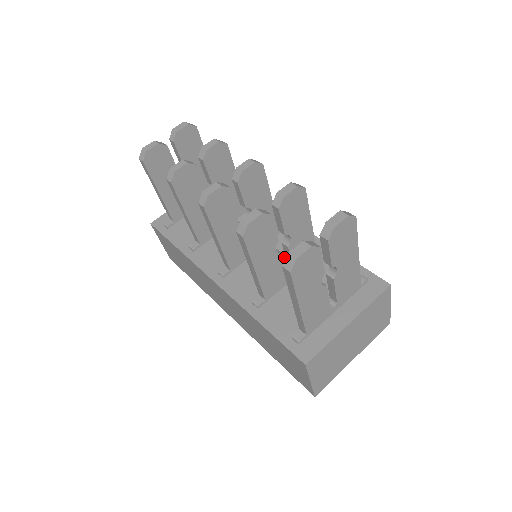
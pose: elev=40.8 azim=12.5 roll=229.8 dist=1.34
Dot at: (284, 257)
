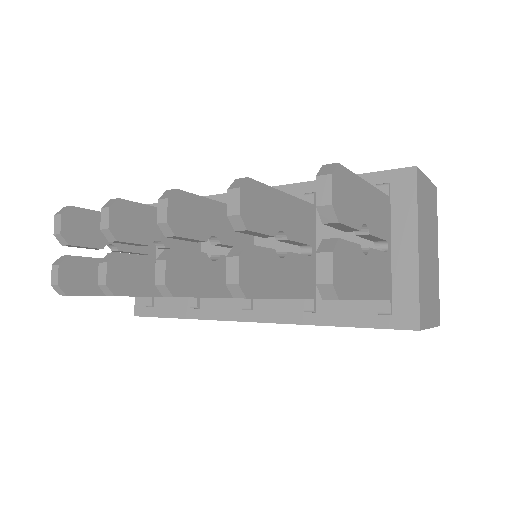
Dot at: occluded
